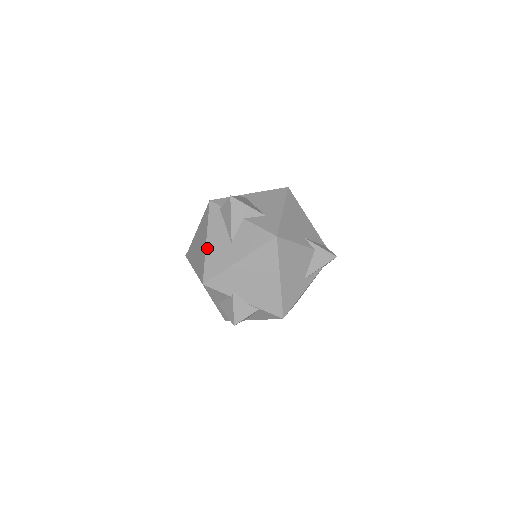
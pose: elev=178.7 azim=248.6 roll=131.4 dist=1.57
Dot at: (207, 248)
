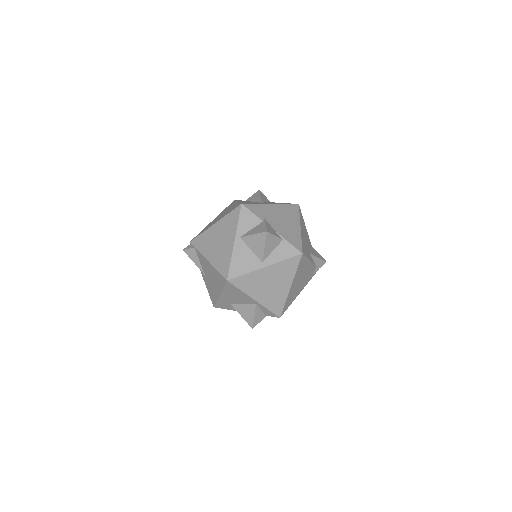
Dot at: occluded
